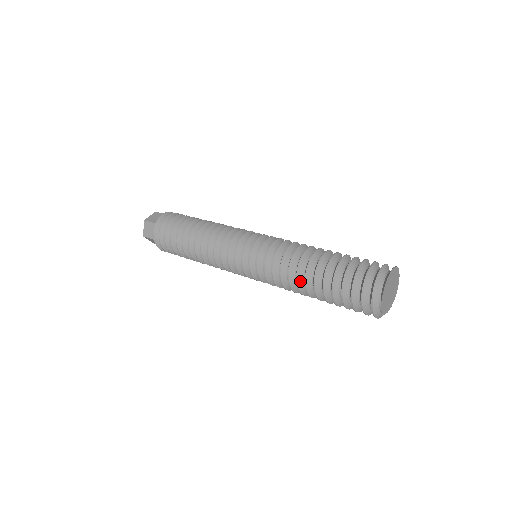
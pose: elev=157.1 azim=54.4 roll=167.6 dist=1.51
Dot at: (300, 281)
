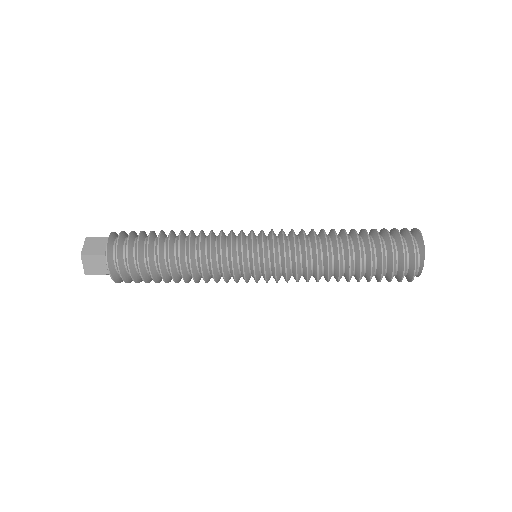
Dot at: (330, 272)
